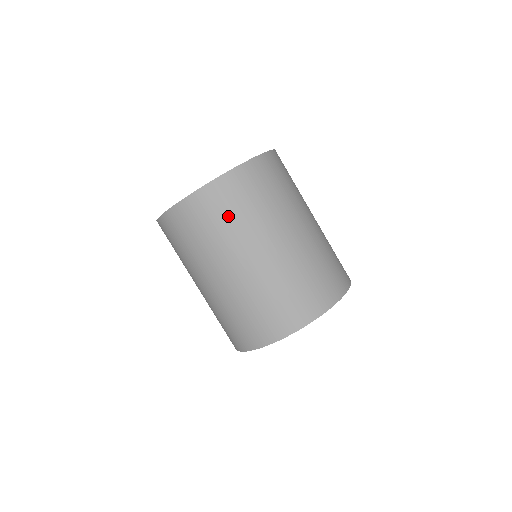
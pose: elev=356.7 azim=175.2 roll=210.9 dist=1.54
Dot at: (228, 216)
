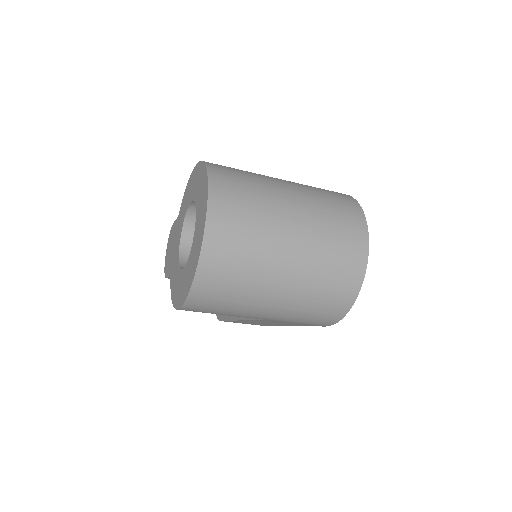
Dot at: (244, 235)
